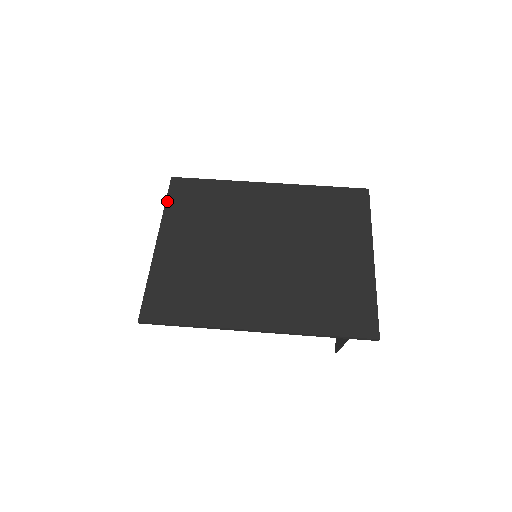
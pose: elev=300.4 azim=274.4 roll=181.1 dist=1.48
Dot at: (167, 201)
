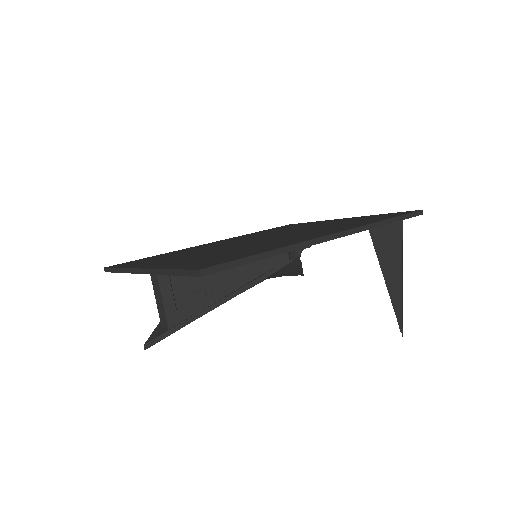
Dot at: (118, 267)
